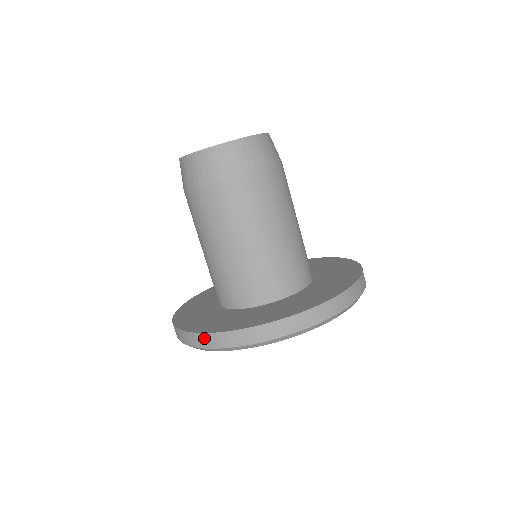
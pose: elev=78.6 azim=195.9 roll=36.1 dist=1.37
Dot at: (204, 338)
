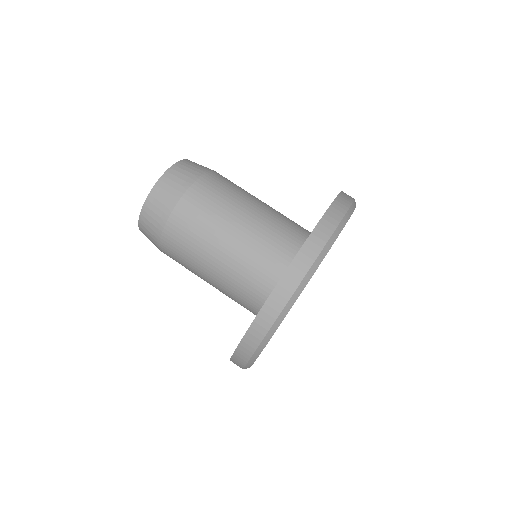
Dot at: (262, 318)
